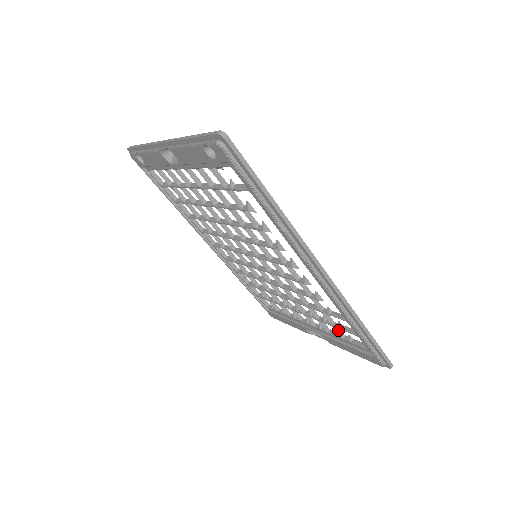
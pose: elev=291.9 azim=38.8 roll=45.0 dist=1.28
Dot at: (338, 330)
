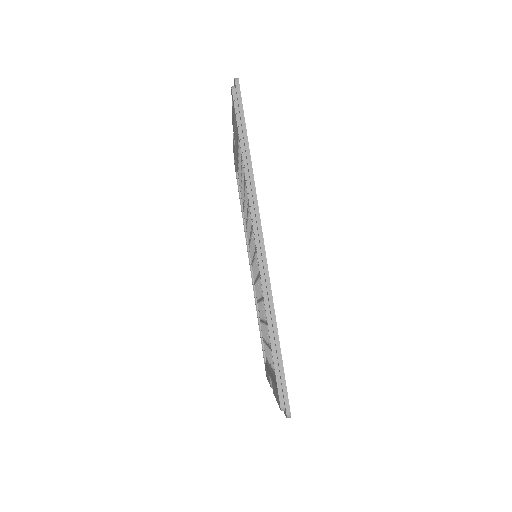
Dot at: occluded
